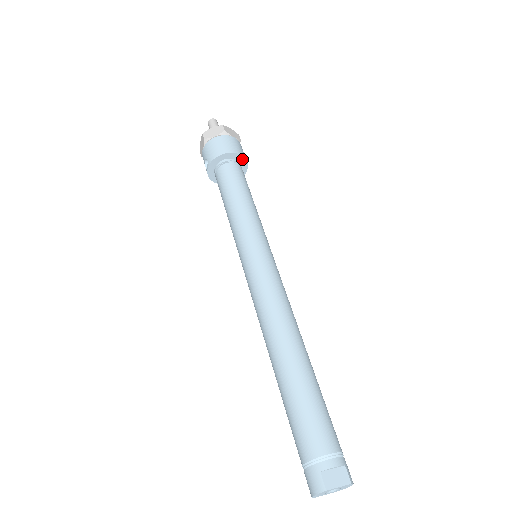
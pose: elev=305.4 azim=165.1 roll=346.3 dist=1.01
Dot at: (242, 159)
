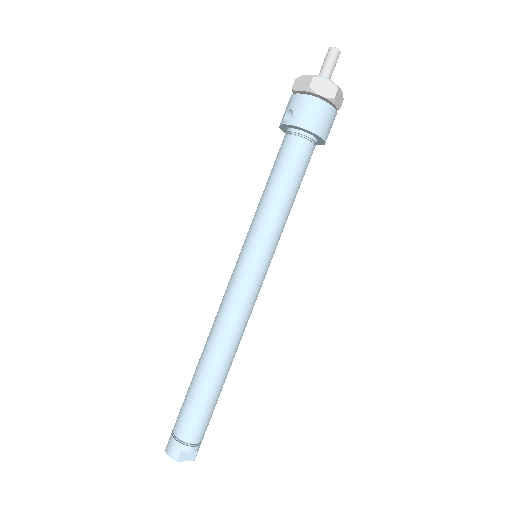
Dot at: (322, 141)
